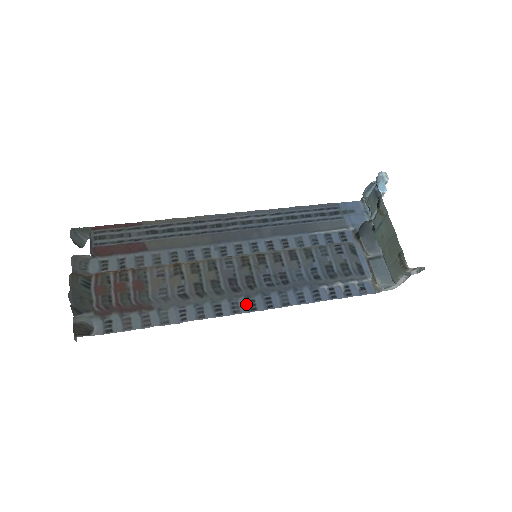
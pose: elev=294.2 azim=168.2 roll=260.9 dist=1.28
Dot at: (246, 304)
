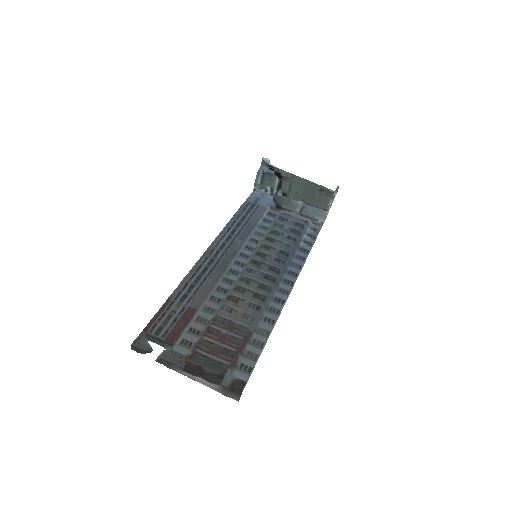
Dot at: (285, 285)
